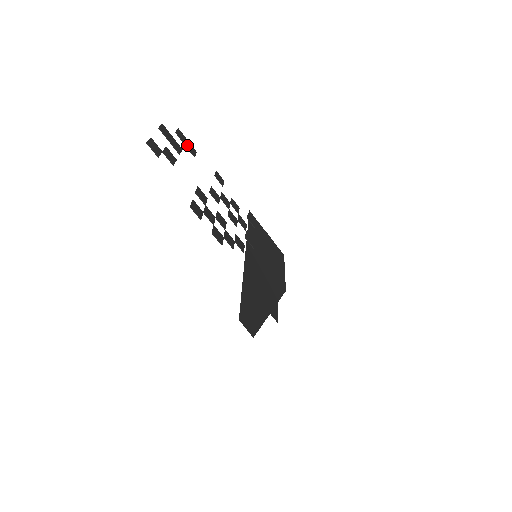
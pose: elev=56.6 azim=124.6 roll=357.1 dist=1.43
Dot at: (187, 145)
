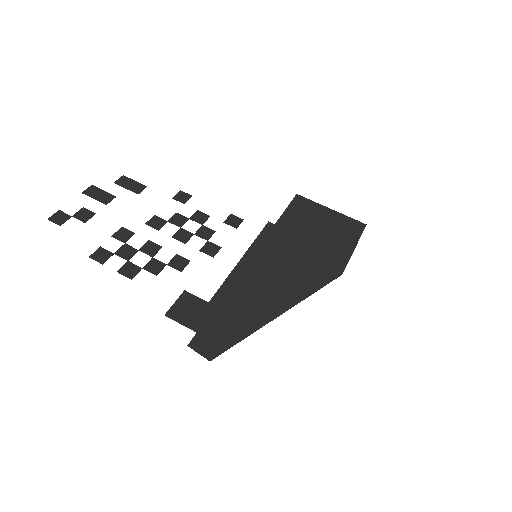
Dot at: (130, 187)
